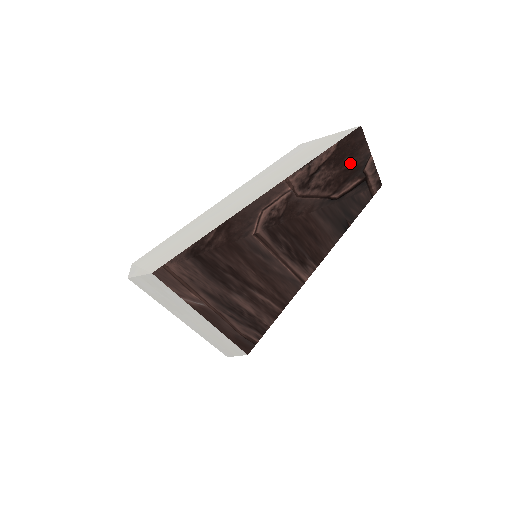
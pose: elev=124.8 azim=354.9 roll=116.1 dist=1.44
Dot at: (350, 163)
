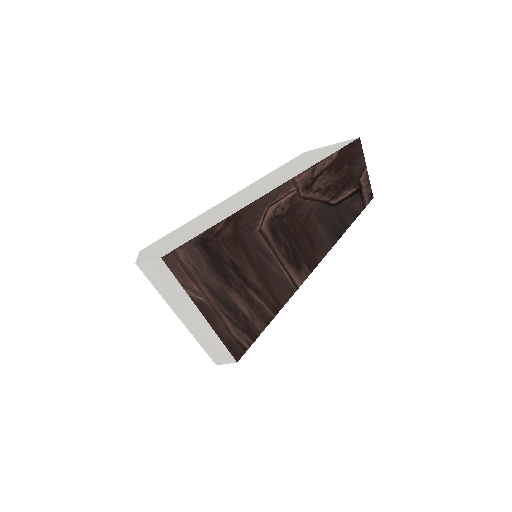
Dot at: (348, 172)
